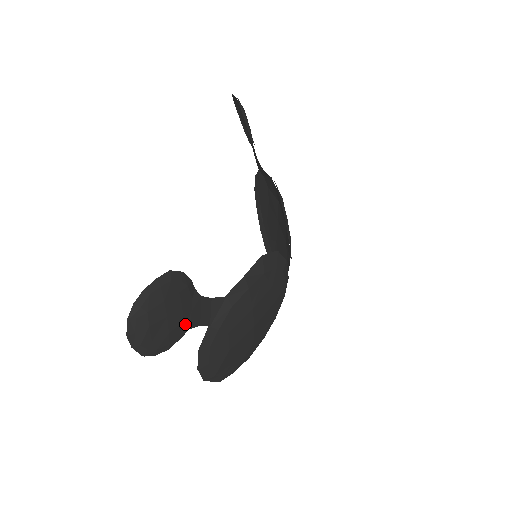
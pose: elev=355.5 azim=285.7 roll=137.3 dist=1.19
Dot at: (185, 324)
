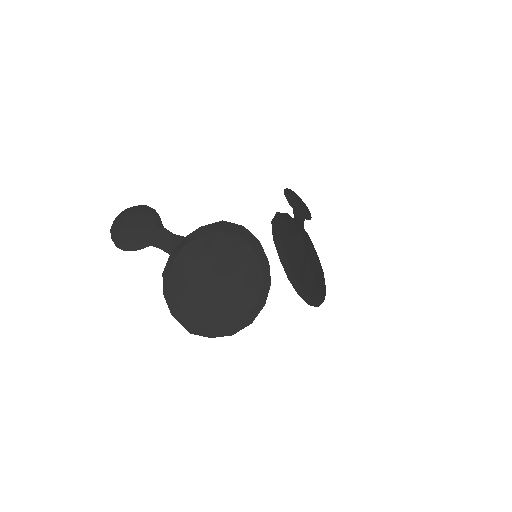
Dot at: (148, 240)
